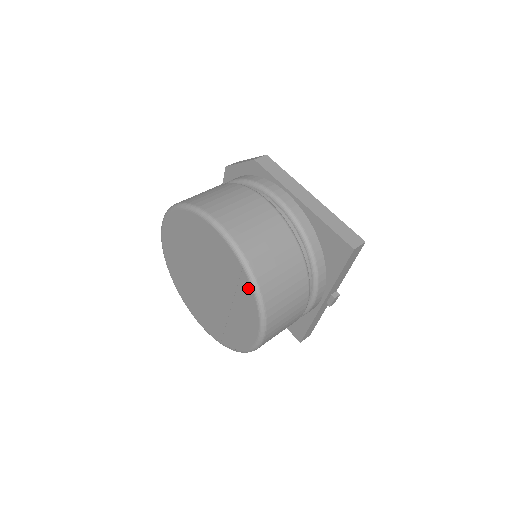
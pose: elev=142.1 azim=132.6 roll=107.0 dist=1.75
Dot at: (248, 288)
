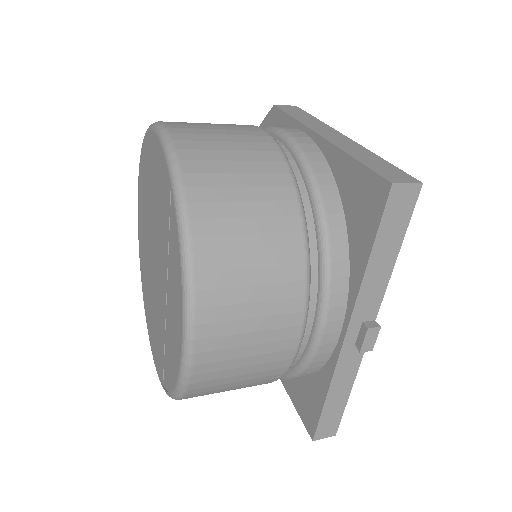
Dot at: (175, 226)
